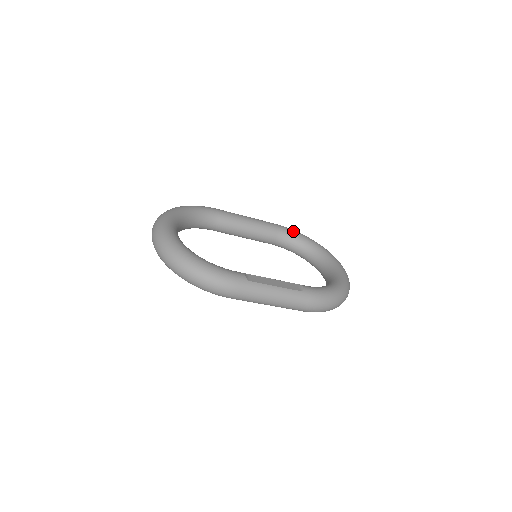
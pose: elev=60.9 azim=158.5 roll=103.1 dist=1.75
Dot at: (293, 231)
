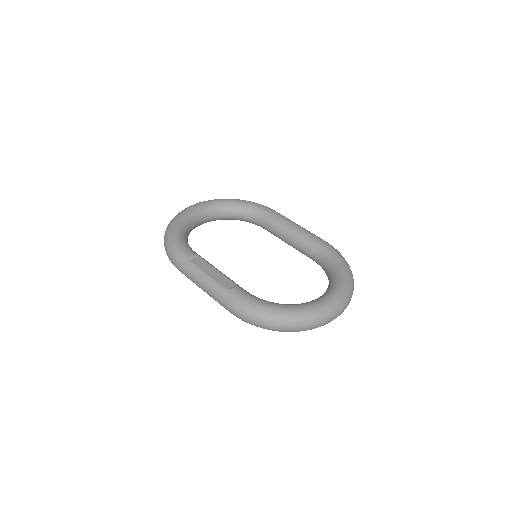
Dot at: (333, 252)
